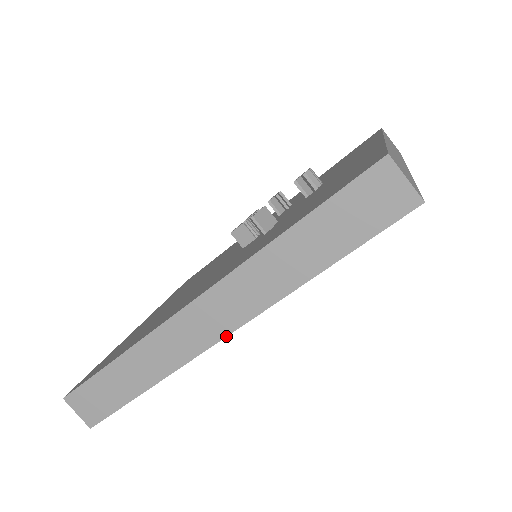
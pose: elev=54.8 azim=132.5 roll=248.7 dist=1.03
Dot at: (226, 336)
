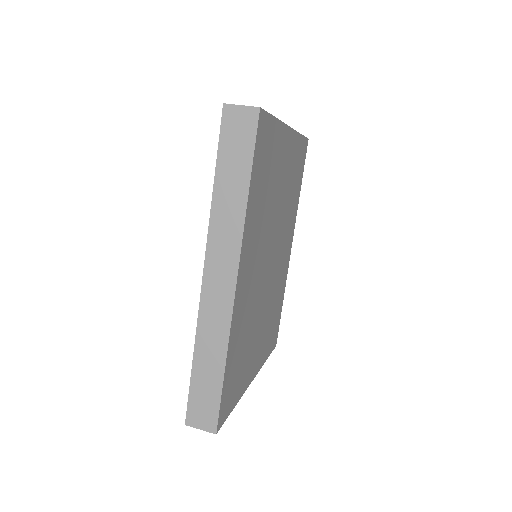
Dot at: (236, 280)
